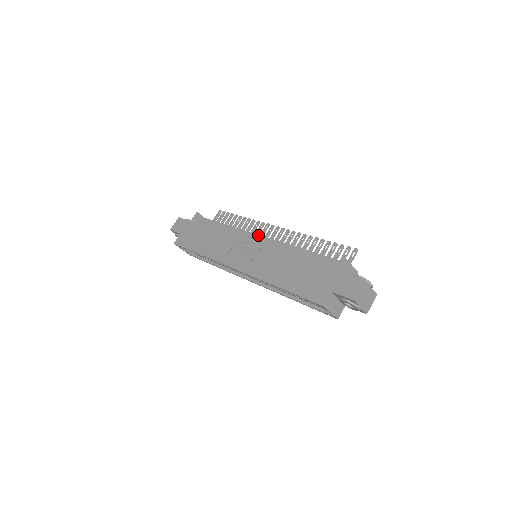
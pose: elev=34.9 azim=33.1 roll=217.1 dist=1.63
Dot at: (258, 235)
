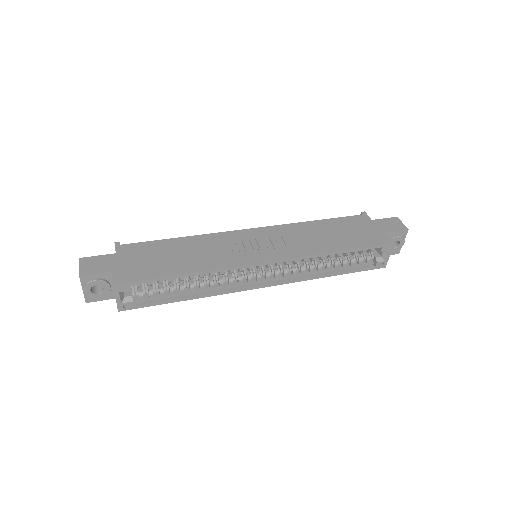
Dot at: (255, 228)
